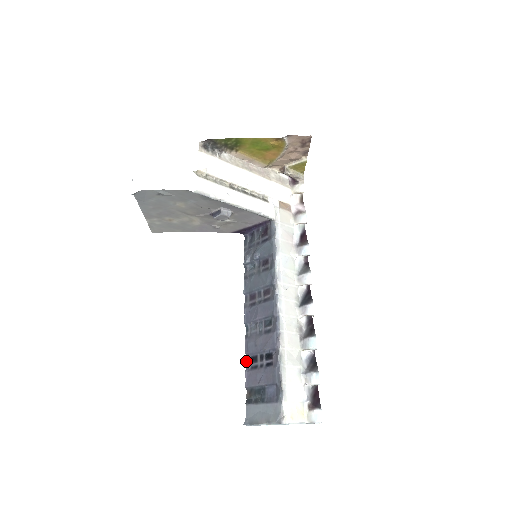
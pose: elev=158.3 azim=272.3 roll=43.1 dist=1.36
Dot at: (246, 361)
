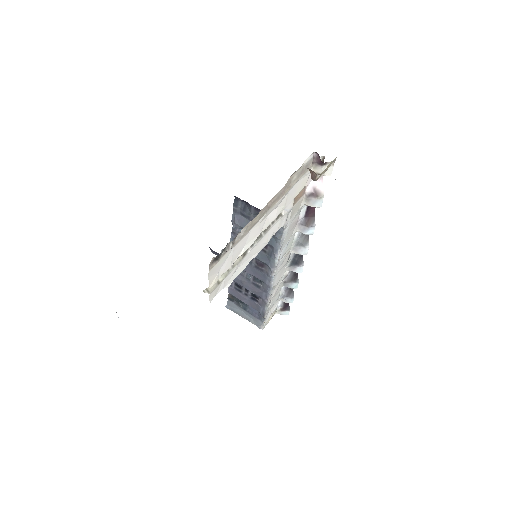
Dot at: occluded
